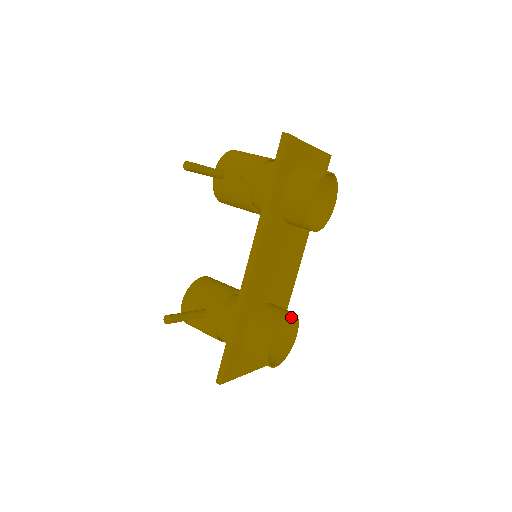
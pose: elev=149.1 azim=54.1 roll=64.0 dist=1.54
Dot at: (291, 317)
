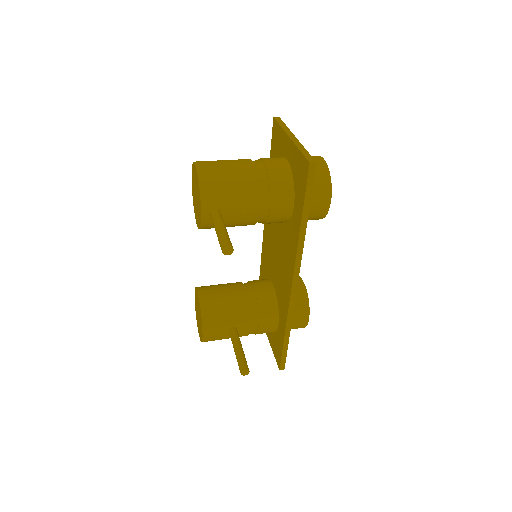
Dot at: occluded
